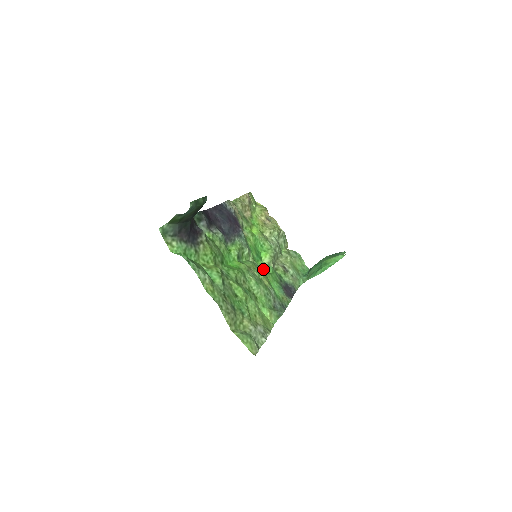
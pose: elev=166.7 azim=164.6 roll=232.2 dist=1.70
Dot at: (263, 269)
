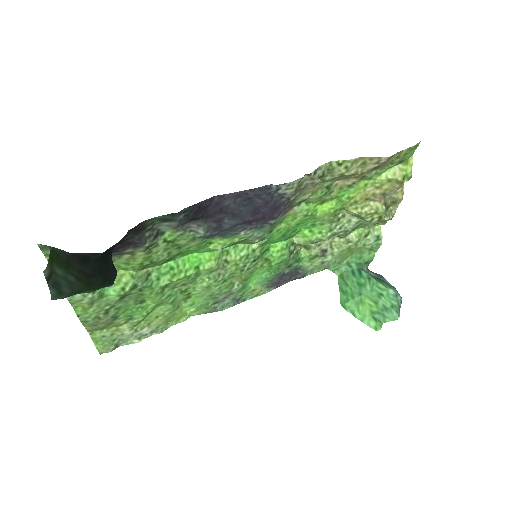
Dot at: (269, 255)
